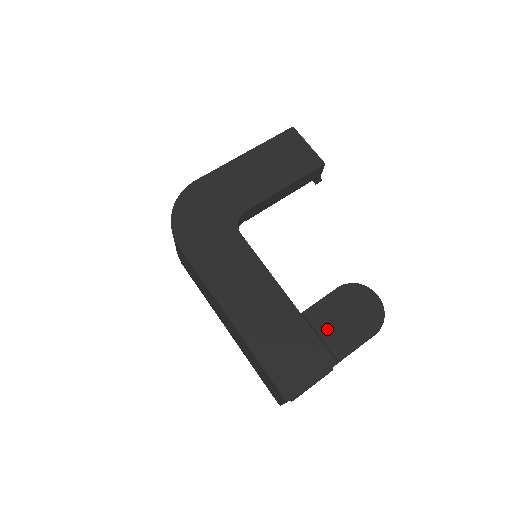
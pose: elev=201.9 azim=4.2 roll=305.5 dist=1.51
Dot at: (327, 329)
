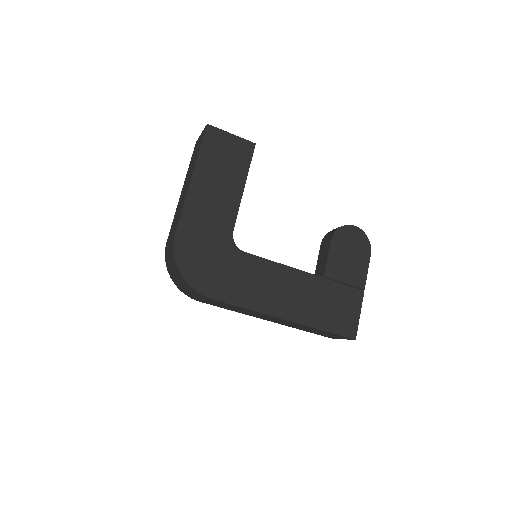
Dot at: (345, 275)
